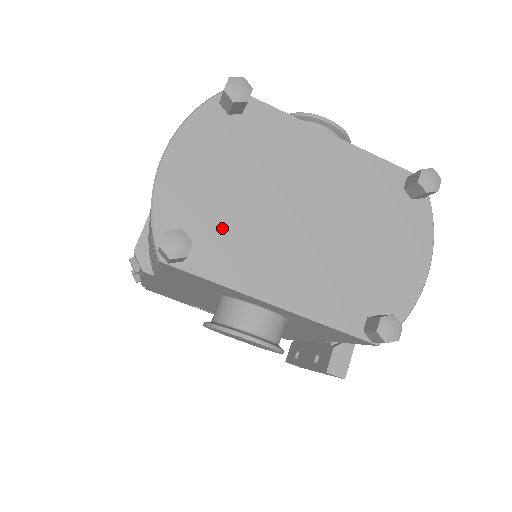
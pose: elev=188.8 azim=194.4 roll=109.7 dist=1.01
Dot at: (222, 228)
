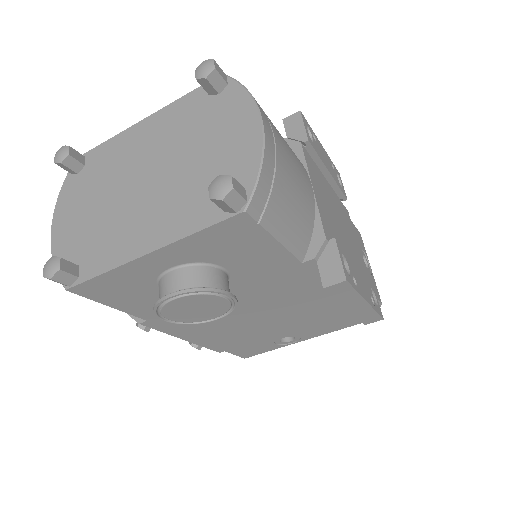
Dot at: (95, 237)
